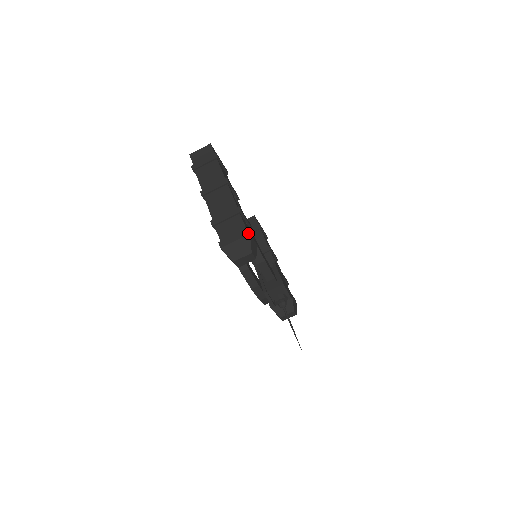
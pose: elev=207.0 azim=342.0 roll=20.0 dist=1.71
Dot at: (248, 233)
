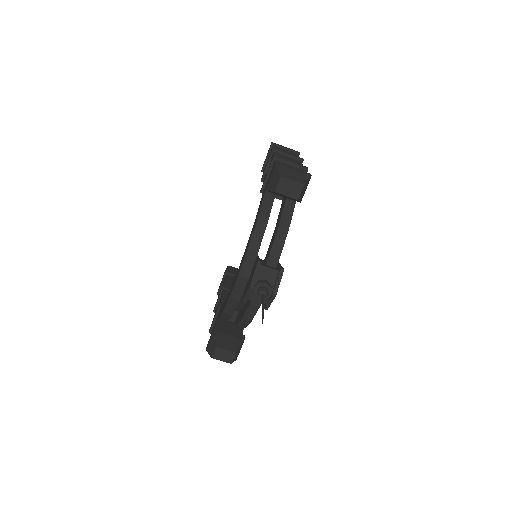
Dot at: (310, 175)
